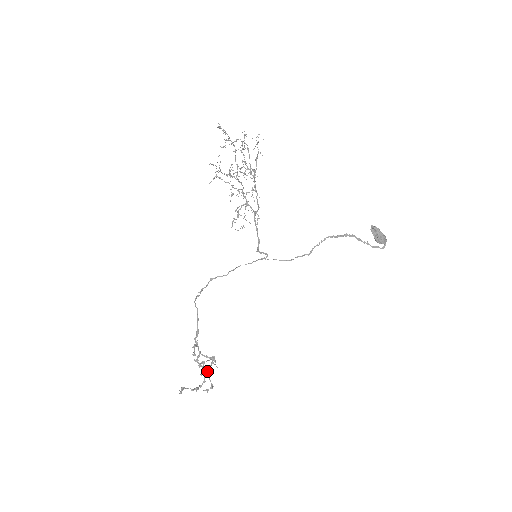
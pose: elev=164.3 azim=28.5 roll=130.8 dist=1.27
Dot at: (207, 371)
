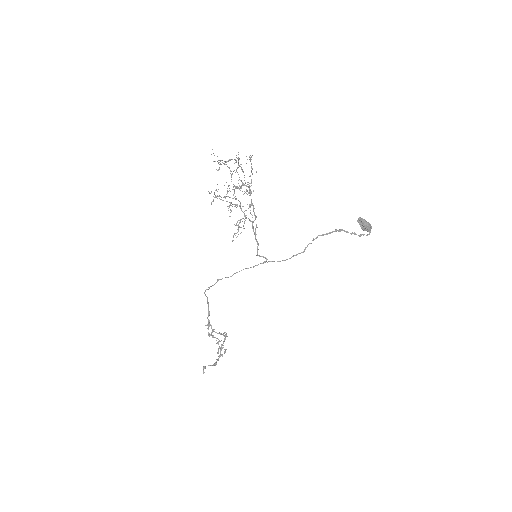
Dot at: (222, 347)
